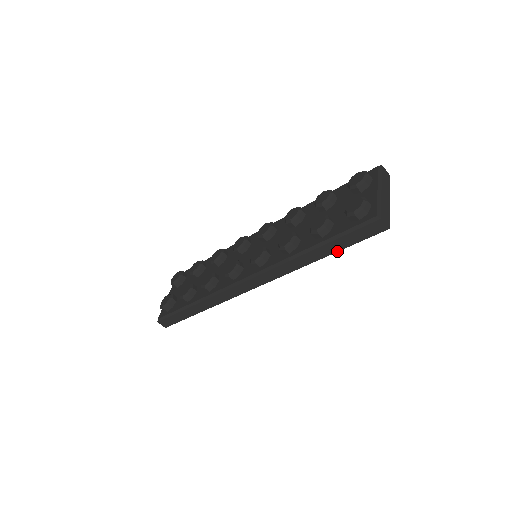
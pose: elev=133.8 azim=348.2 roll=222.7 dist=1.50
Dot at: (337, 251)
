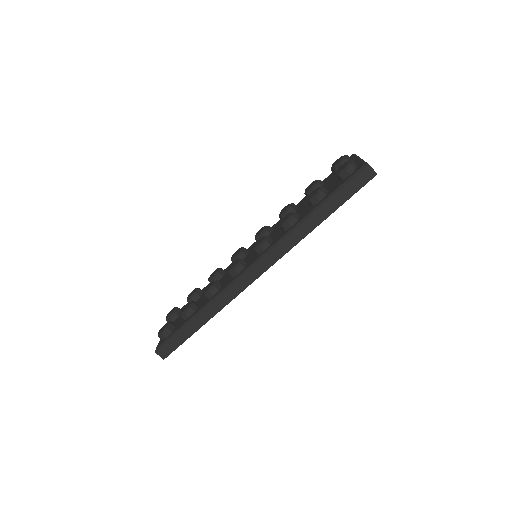
Dot at: (336, 209)
